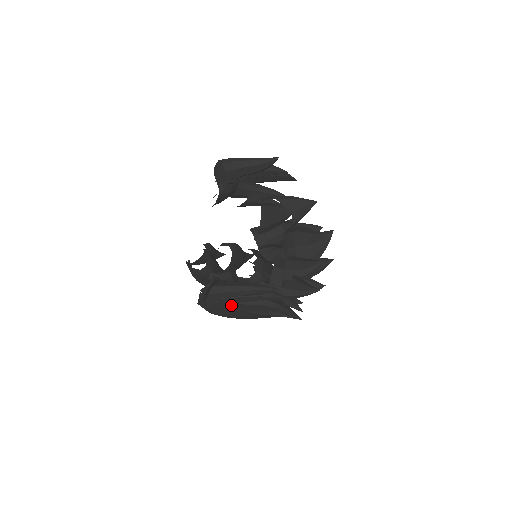
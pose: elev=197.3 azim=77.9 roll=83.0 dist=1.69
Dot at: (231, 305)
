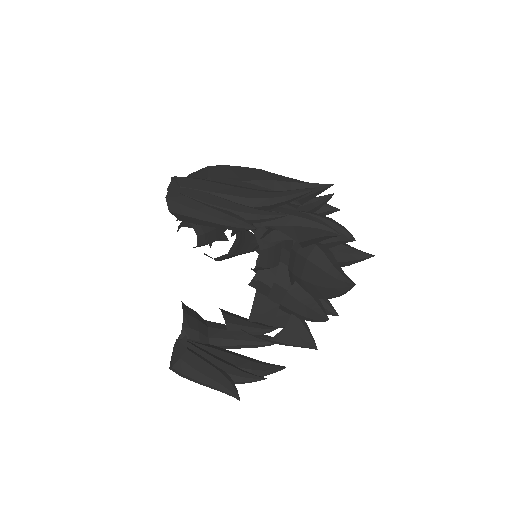
Dot at: occluded
